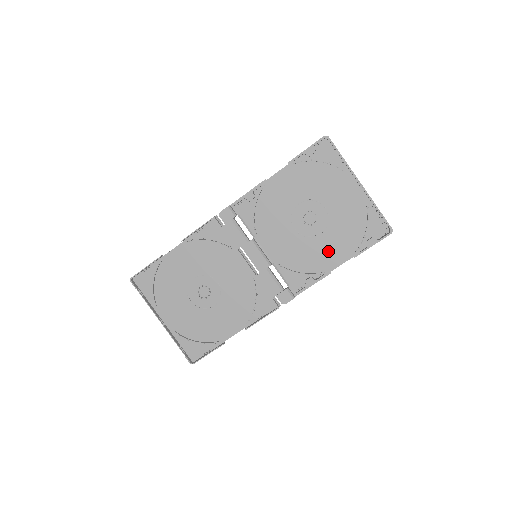
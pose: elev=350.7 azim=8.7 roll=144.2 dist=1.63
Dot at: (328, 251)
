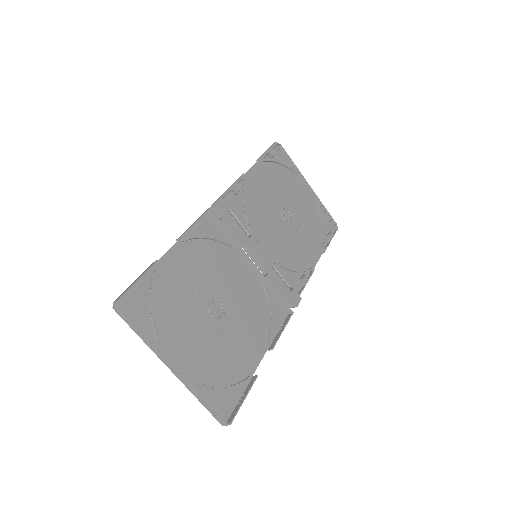
Dot at: (307, 247)
